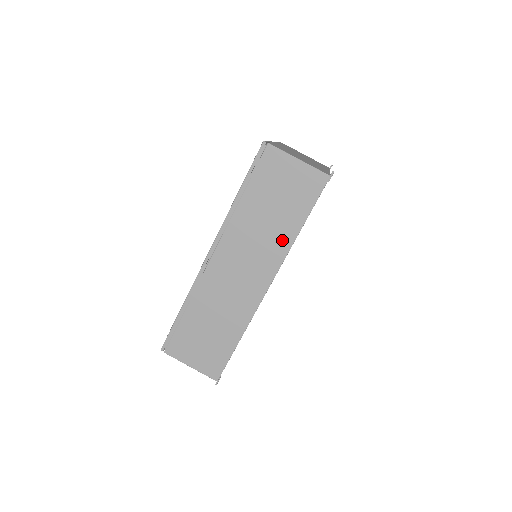
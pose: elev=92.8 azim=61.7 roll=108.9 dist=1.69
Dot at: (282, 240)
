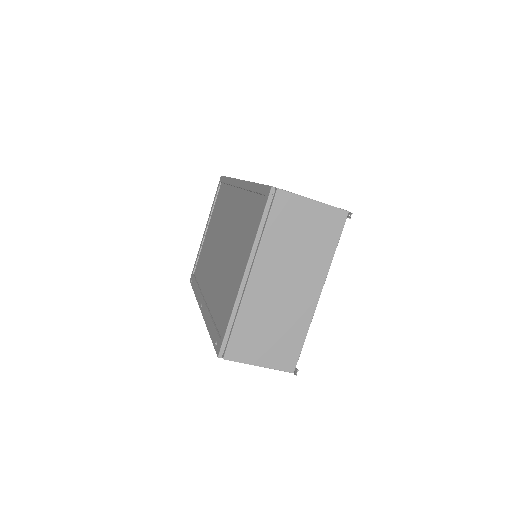
Dot at: occluded
